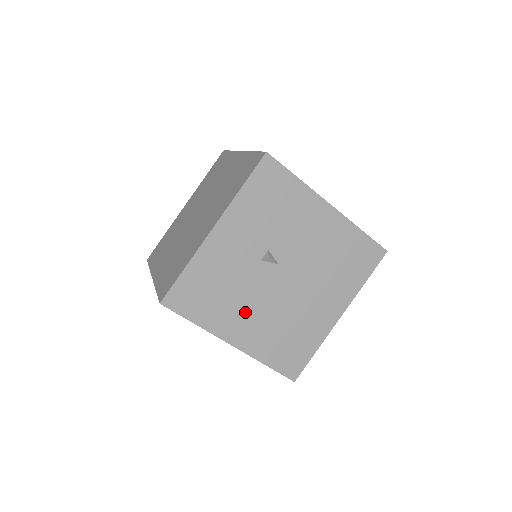
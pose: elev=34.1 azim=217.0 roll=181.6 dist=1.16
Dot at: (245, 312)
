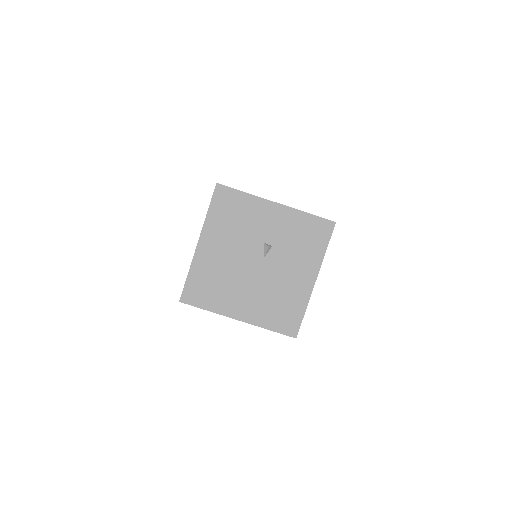
Dot at: (224, 244)
